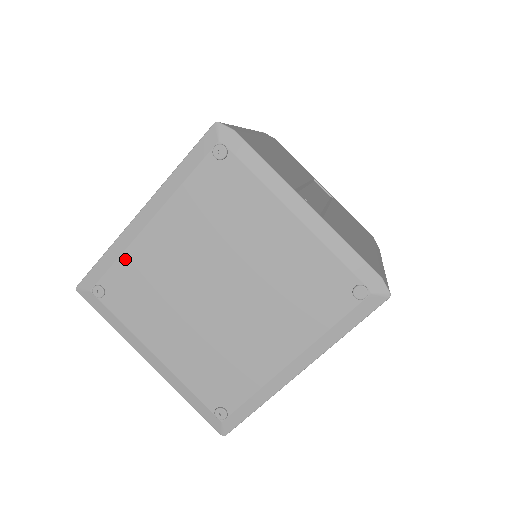
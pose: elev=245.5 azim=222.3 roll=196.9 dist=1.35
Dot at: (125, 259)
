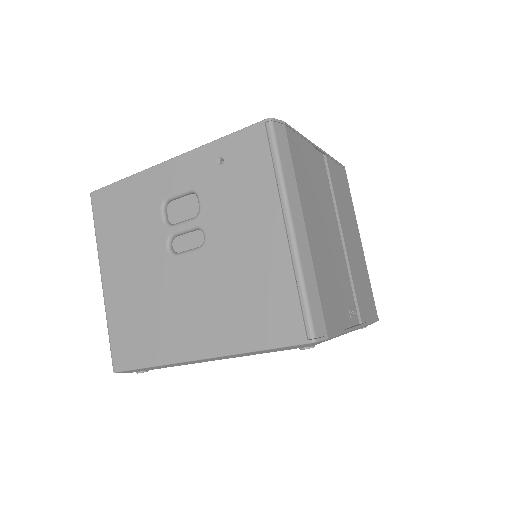
Dot at: occluded
